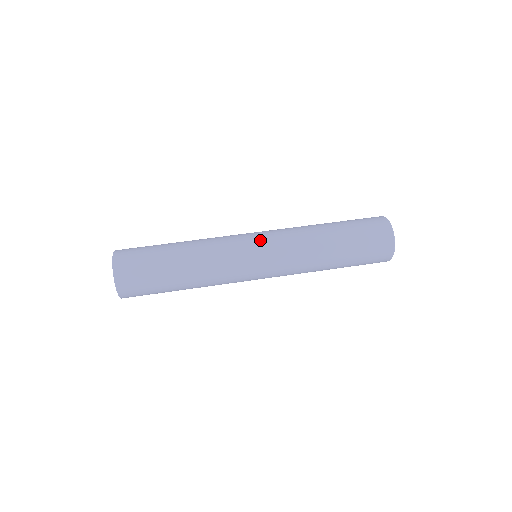
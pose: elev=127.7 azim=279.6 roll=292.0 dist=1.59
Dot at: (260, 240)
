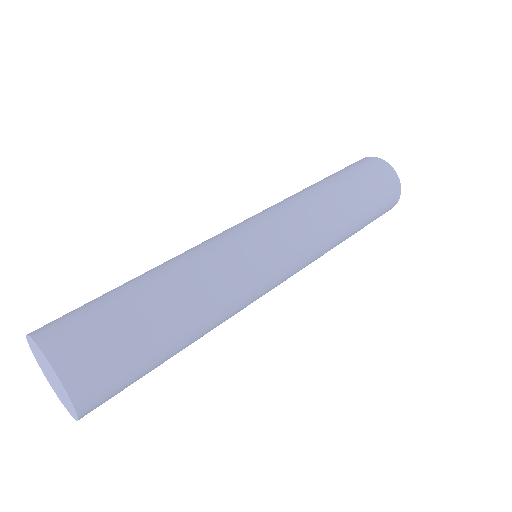
Dot at: (247, 219)
